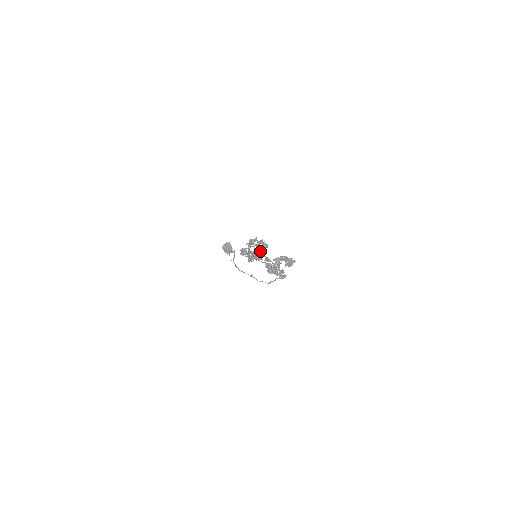
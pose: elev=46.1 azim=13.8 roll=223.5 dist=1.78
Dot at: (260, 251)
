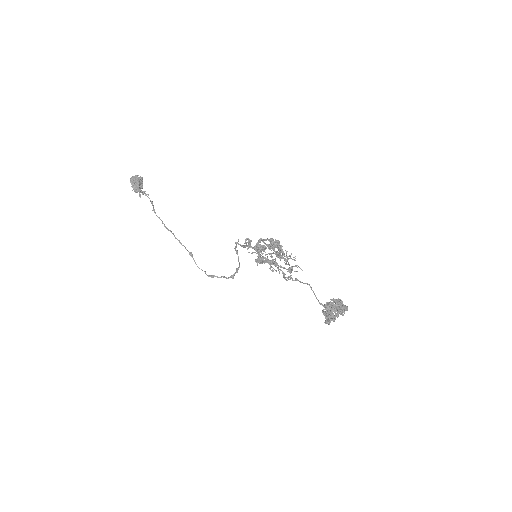
Dot at: occluded
